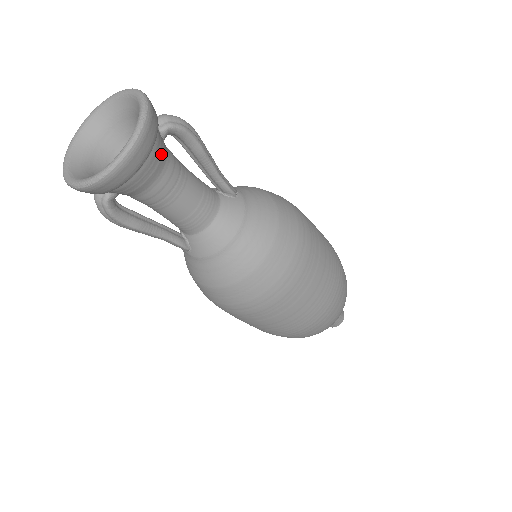
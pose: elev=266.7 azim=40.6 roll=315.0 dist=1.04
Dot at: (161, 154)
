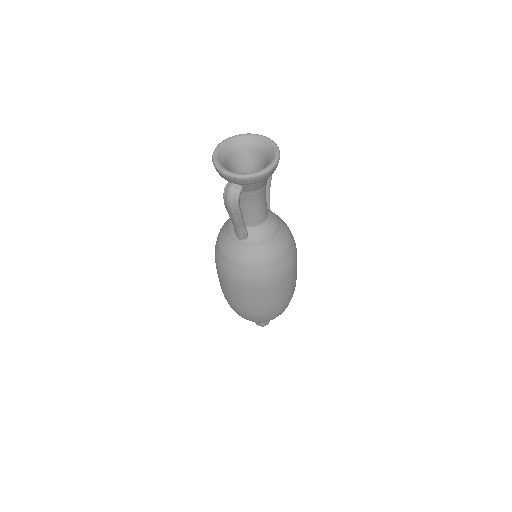
Dot at: occluded
